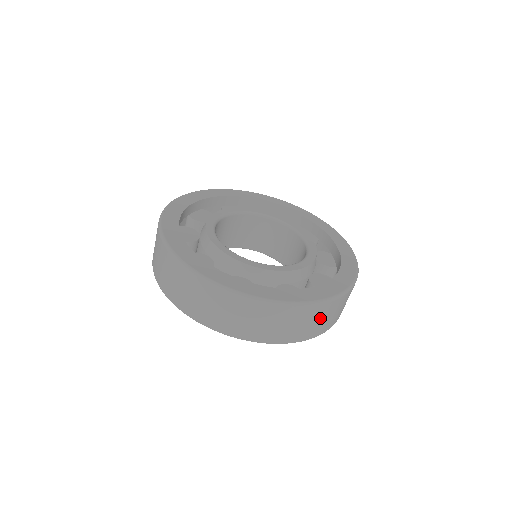
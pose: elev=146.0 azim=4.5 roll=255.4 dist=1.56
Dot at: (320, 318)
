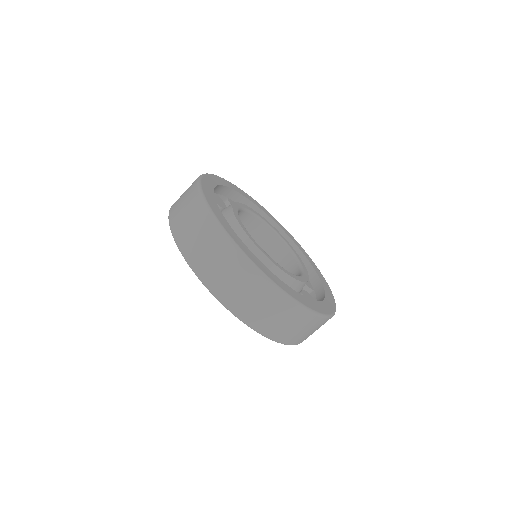
Dot at: (274, 312)
